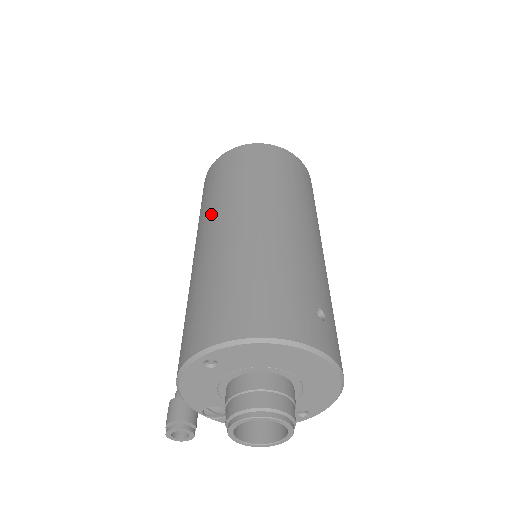
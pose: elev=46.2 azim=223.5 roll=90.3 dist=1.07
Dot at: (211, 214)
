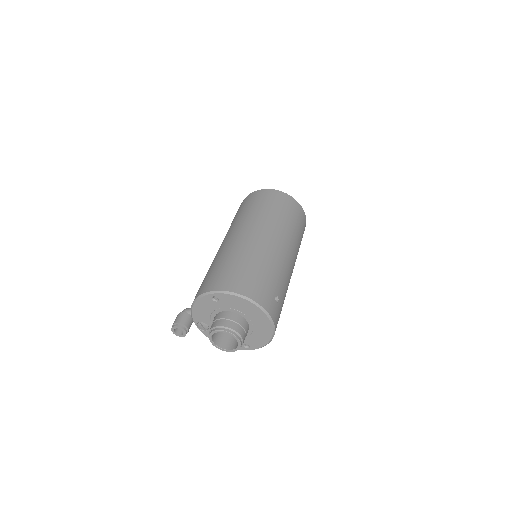
Dot at: (242, 223)
